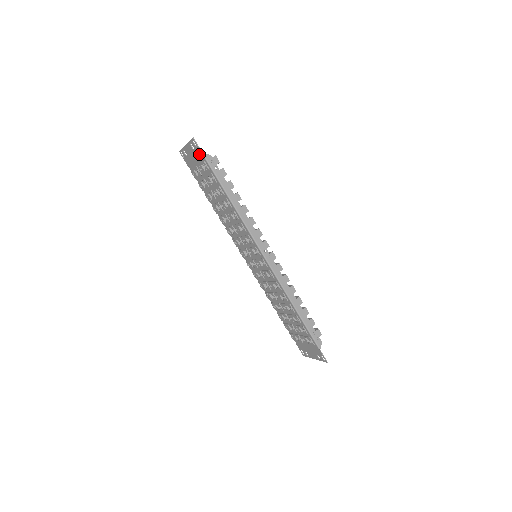
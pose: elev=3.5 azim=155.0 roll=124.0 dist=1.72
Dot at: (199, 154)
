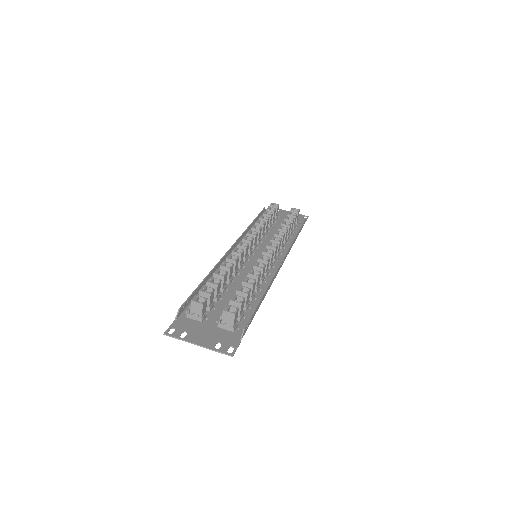
Dot at: (231, 340)
